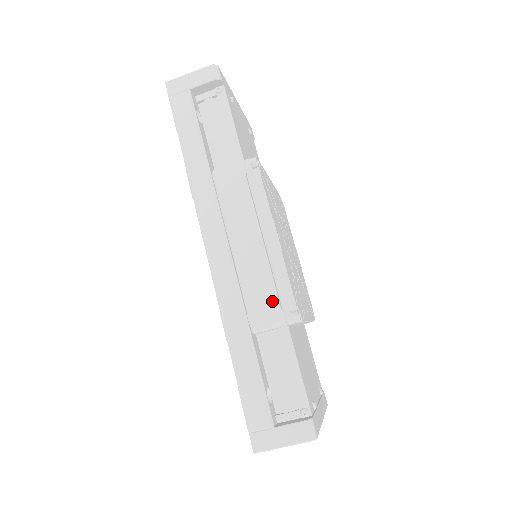
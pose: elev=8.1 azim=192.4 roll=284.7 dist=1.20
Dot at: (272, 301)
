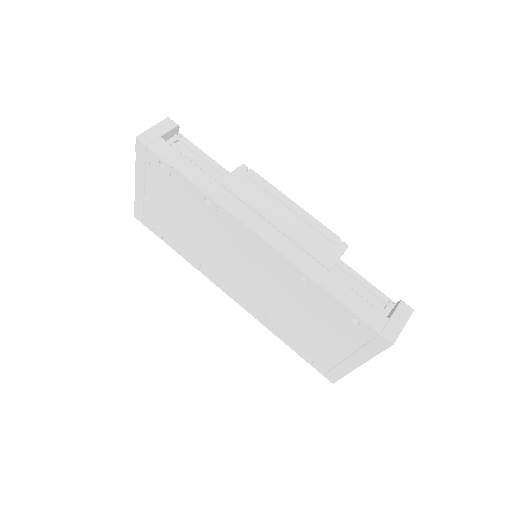
Dot at: (325, 242)
